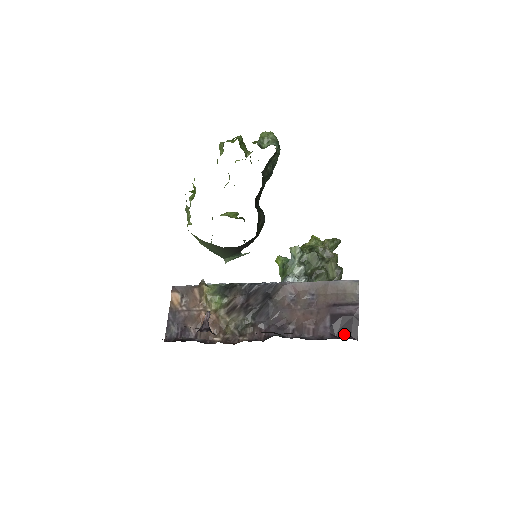
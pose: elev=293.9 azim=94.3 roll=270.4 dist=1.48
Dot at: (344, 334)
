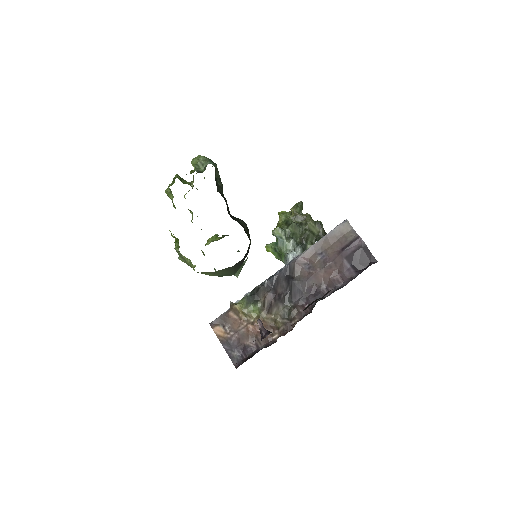
Dot at: (365, 265)
